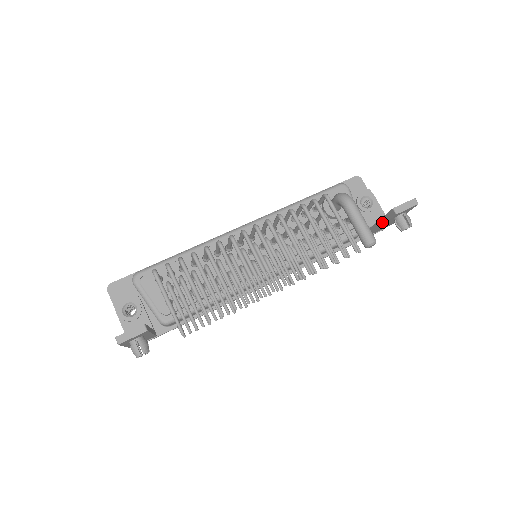
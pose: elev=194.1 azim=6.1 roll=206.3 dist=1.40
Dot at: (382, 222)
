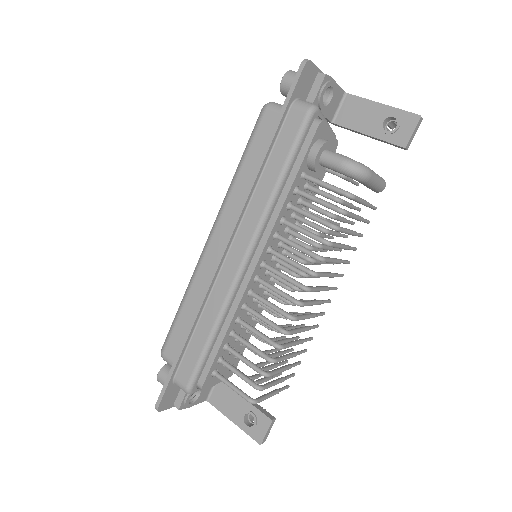
Dot at: (370, 137)
